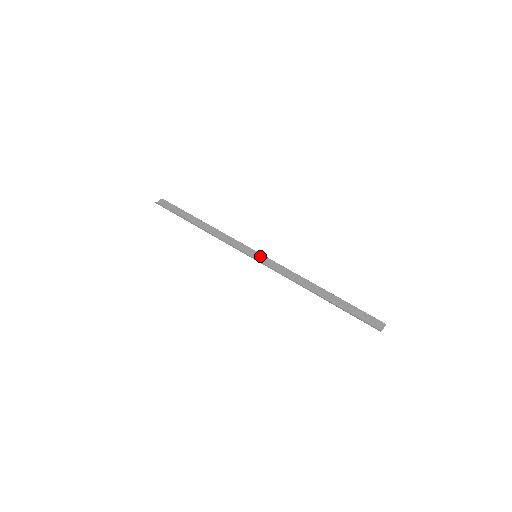
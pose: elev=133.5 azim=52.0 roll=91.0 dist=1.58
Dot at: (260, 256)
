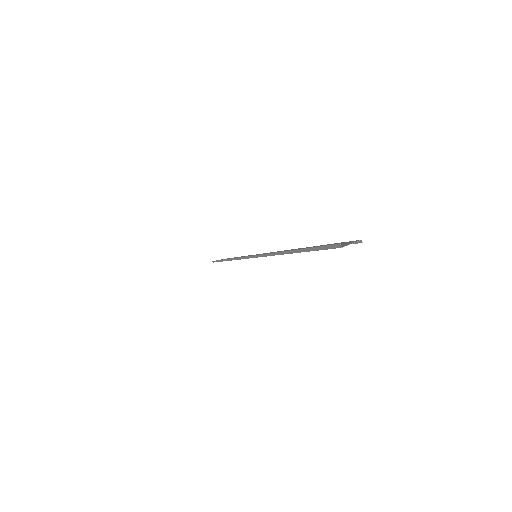
Dot at: occluded
